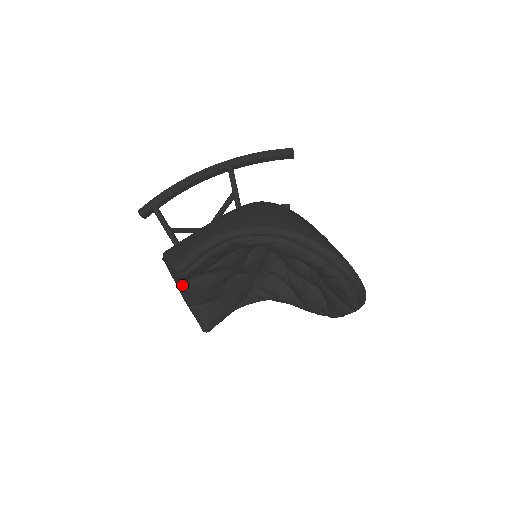
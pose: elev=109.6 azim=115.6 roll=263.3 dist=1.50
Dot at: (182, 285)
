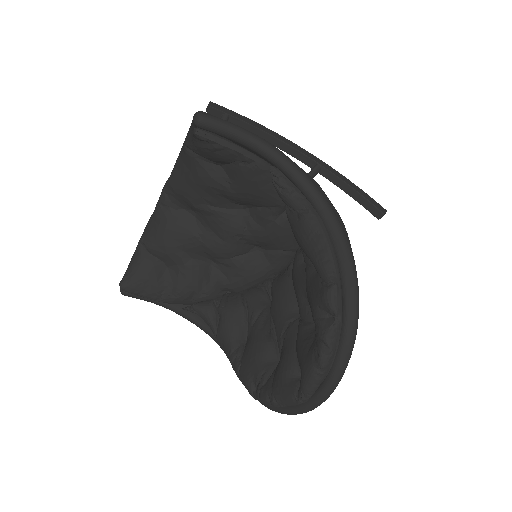
Dot at: (163, 204)
